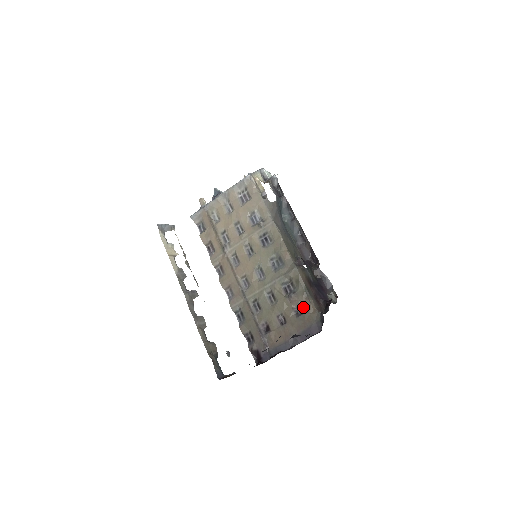
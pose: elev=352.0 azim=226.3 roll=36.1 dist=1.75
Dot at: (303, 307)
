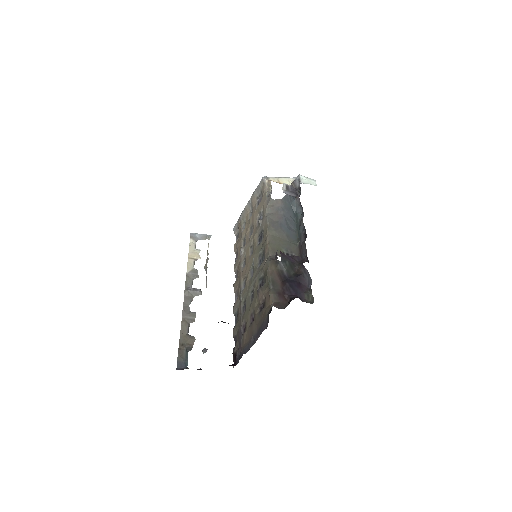
Dot at: (264, 302)
